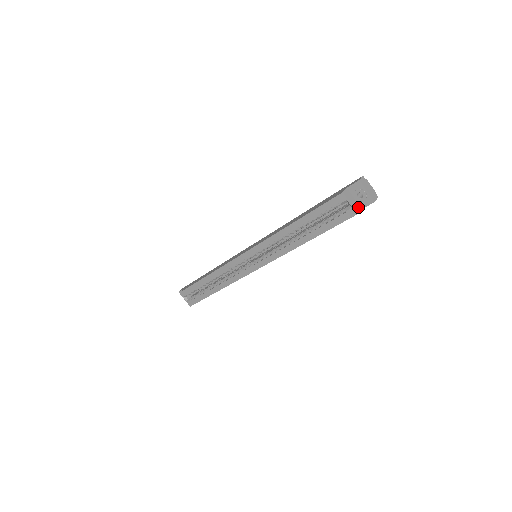
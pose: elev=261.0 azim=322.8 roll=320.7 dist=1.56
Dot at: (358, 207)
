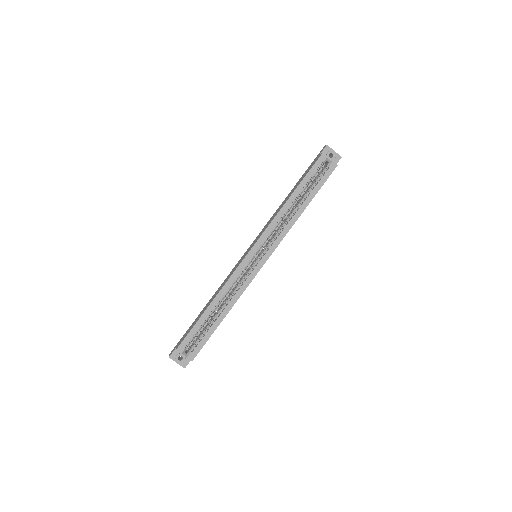
Dot at: occluded
